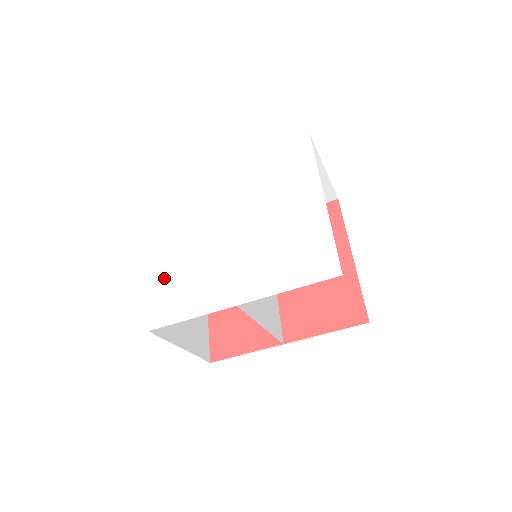
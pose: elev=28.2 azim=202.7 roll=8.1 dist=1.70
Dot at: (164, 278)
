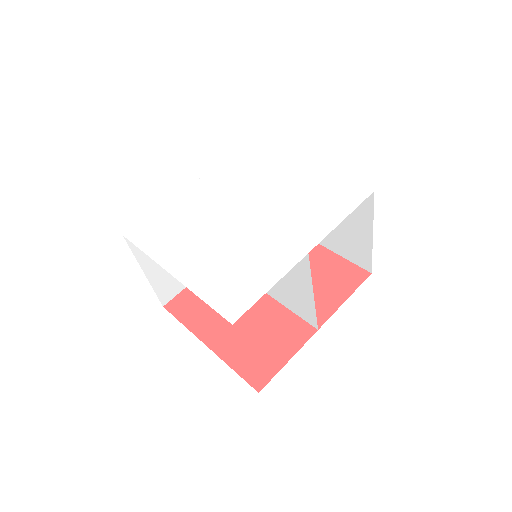
Dot at: (207, 279)
